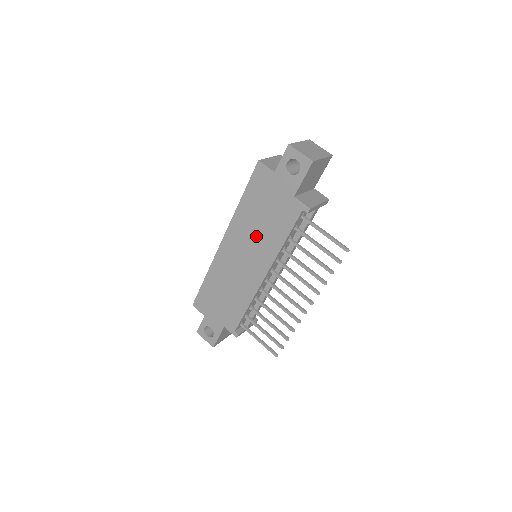
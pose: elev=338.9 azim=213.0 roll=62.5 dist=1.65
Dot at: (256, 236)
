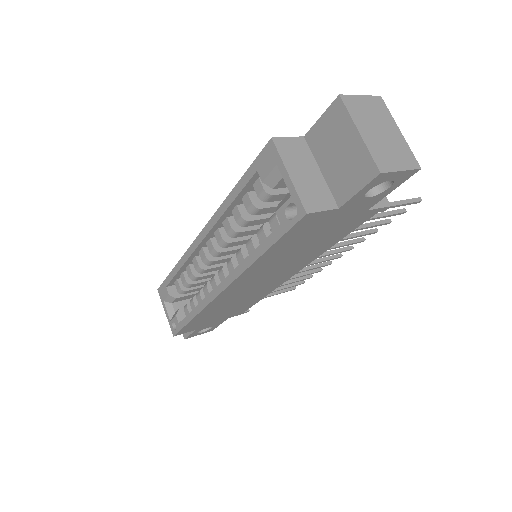
Dot at: (287, 262)
